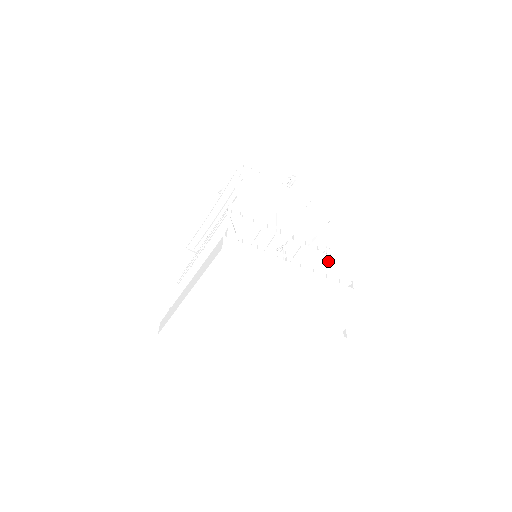
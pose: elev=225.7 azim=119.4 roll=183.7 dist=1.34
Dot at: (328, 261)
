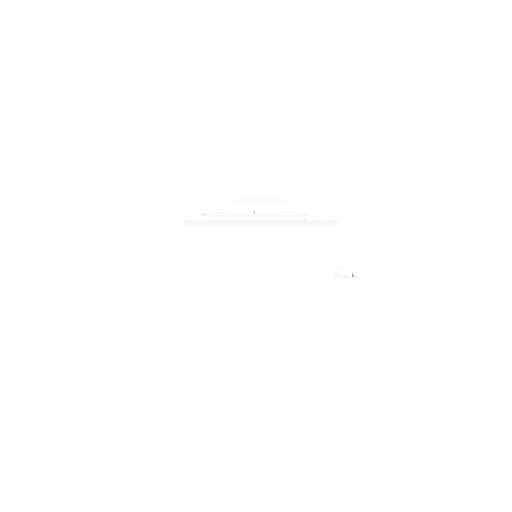
Dot at: occluded
